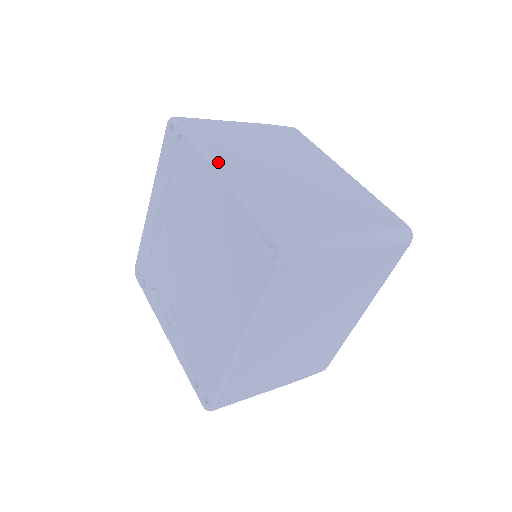
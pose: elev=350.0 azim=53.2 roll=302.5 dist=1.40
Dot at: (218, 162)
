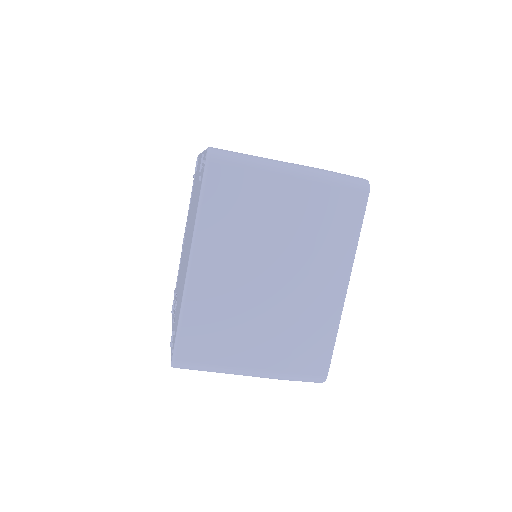
Dot at: occluded
